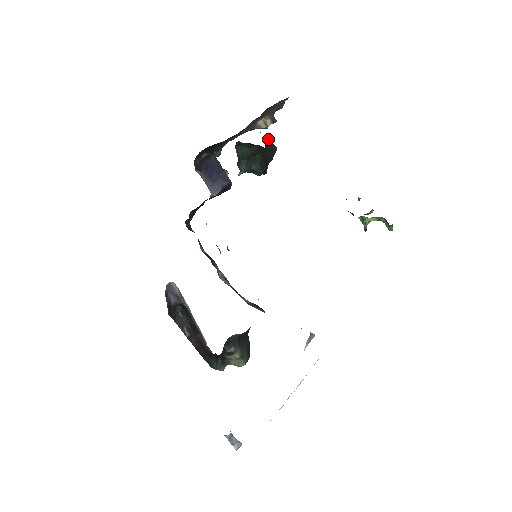
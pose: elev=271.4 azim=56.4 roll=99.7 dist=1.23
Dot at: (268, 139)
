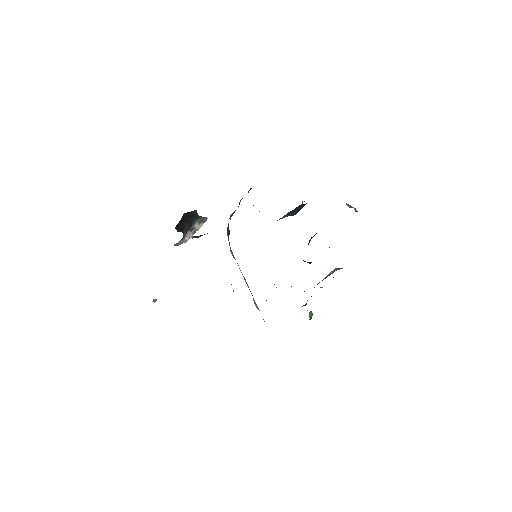
Dot at: occluded
